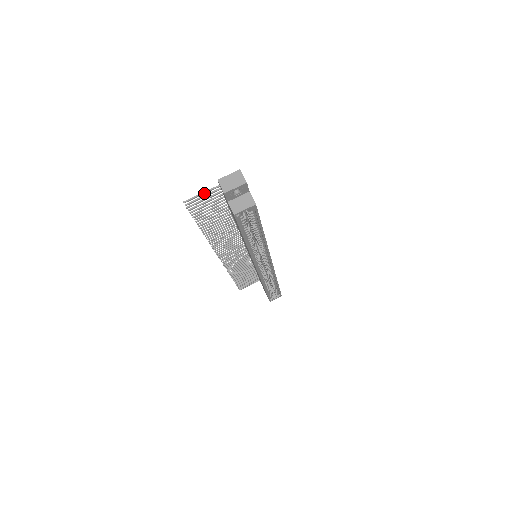
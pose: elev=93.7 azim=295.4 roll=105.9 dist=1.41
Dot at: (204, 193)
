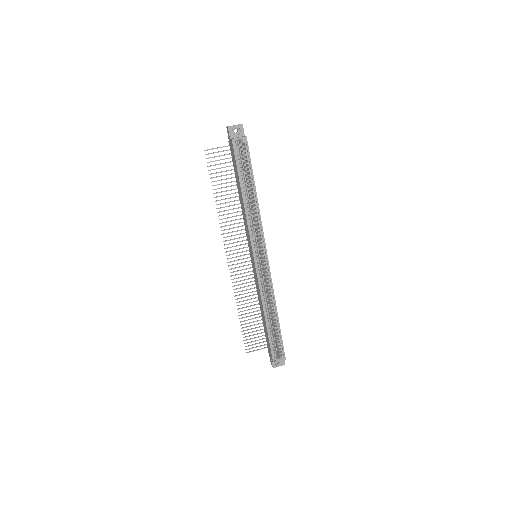
Dot at: occluded
